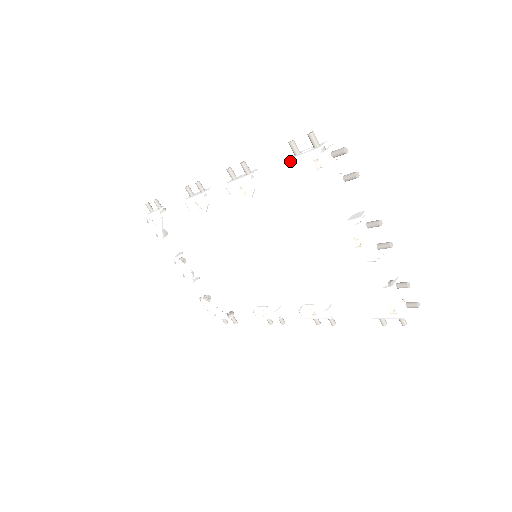
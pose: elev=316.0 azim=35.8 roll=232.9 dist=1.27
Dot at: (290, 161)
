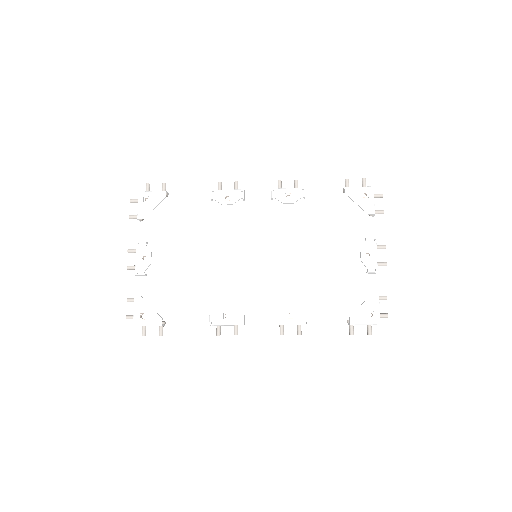
Dot at: (345, 187)
